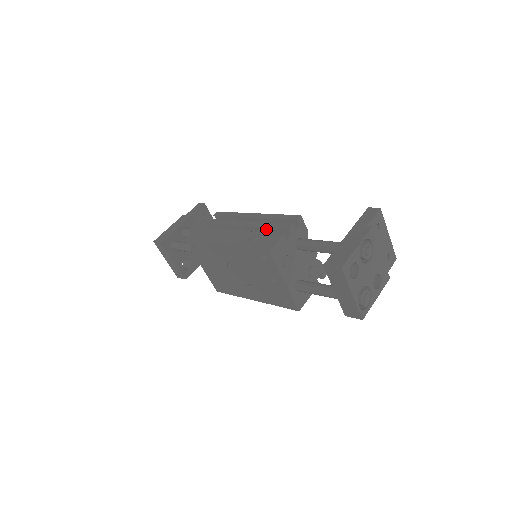
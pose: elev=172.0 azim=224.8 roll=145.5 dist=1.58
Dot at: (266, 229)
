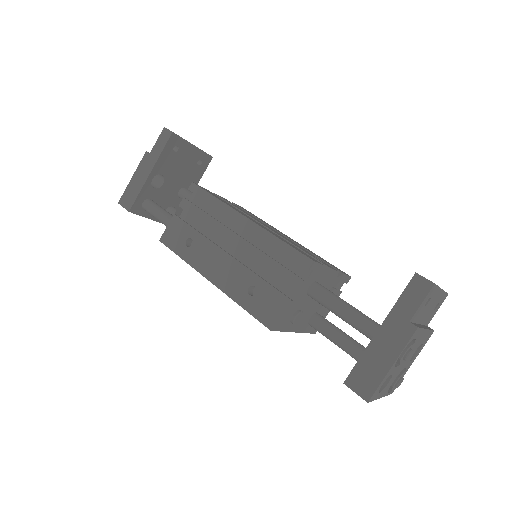
Dot at: (265, 265)
